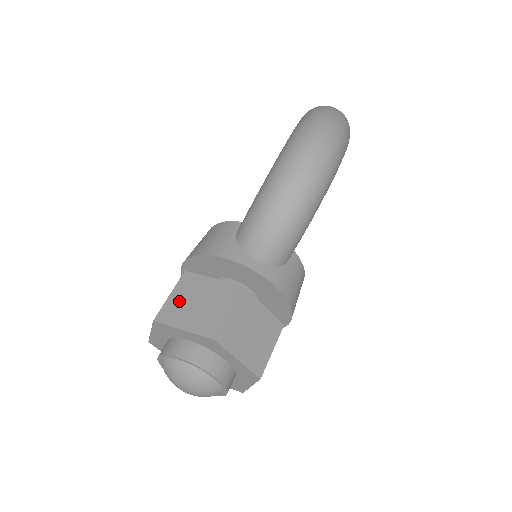
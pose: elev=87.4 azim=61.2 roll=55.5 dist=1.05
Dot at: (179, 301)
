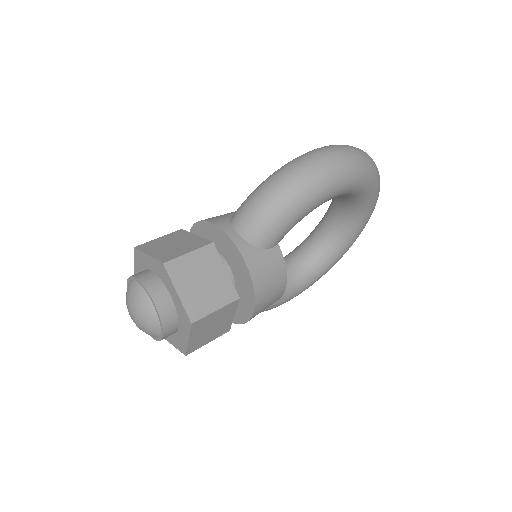
Dot at: (161, 241)
